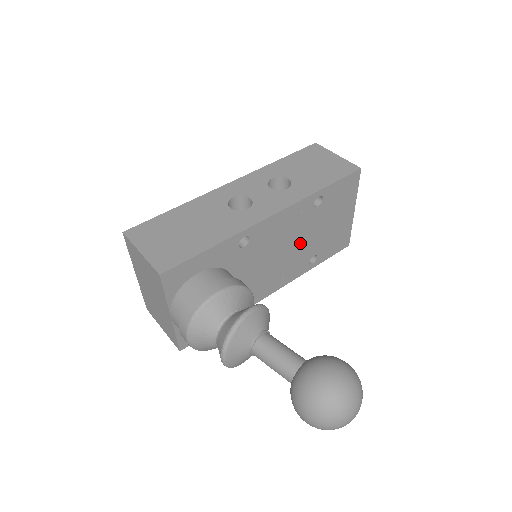
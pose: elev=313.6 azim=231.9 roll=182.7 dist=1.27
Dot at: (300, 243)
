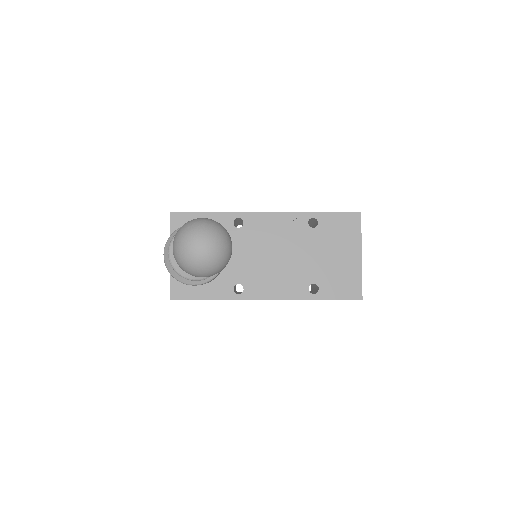
Dot at: (296, 258)
